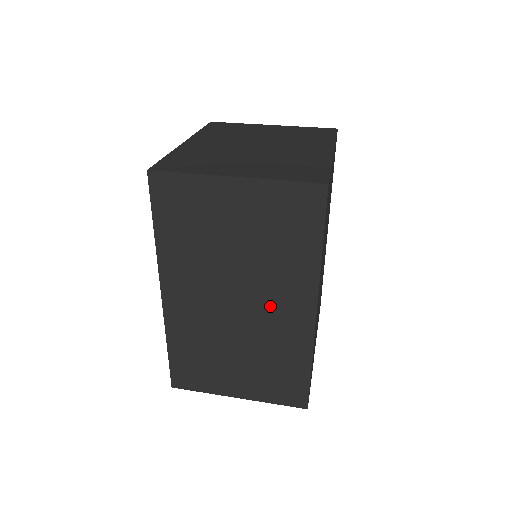
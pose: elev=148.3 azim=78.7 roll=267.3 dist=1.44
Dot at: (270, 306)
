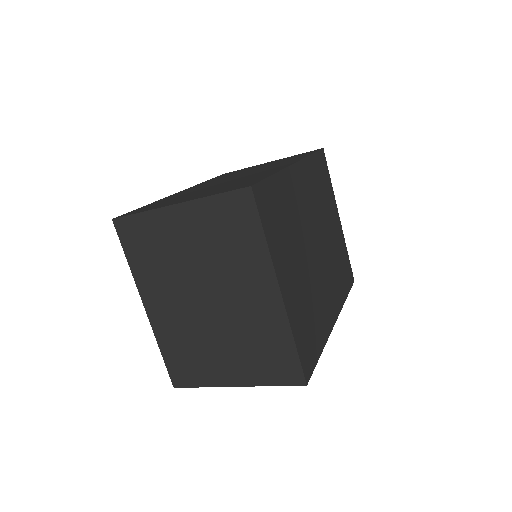
Dot at: occluded
